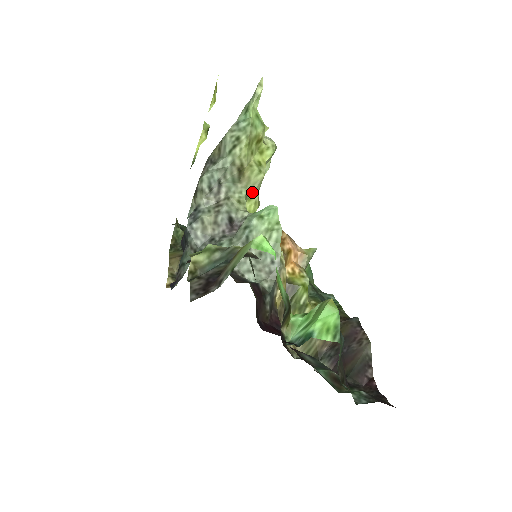
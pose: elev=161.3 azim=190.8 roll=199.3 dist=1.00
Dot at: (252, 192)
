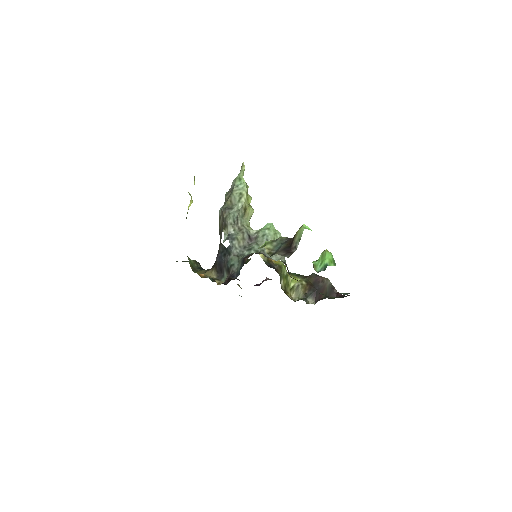
Dot at: occluded
